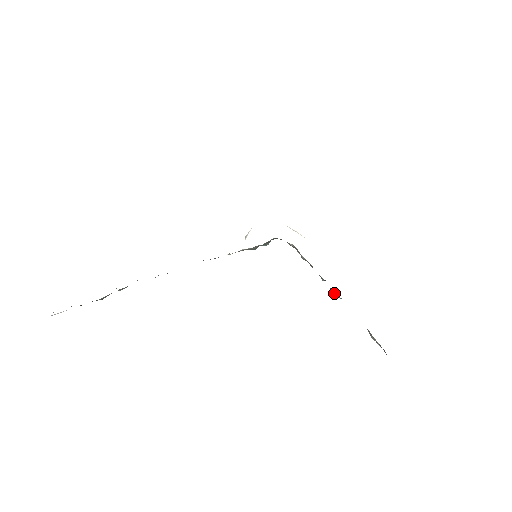
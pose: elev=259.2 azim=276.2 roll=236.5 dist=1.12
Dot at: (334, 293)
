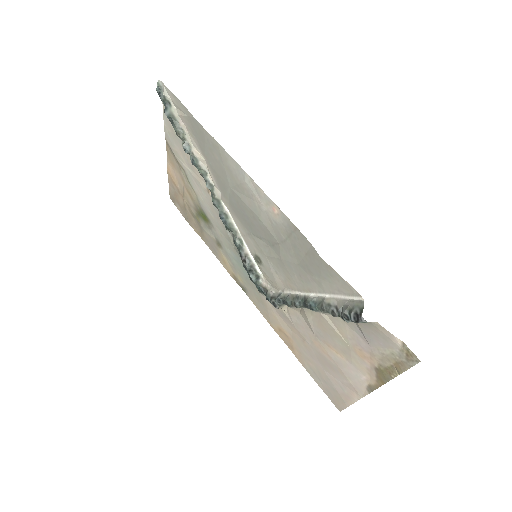
Dot at: (310, 301)
